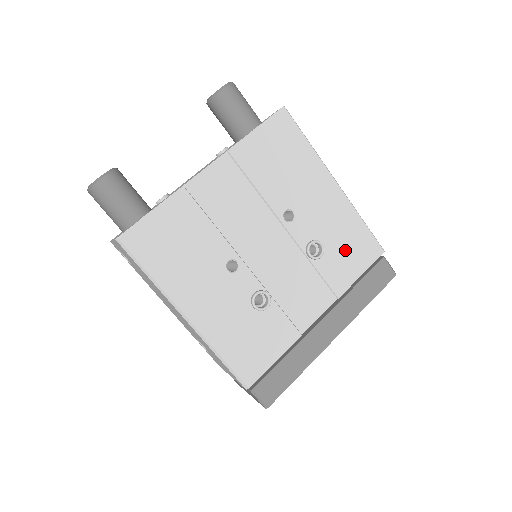
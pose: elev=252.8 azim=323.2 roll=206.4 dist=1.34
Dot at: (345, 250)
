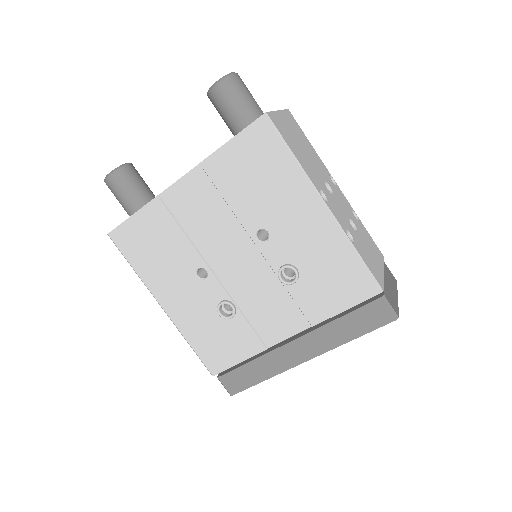
Dot at: (327, 281)
